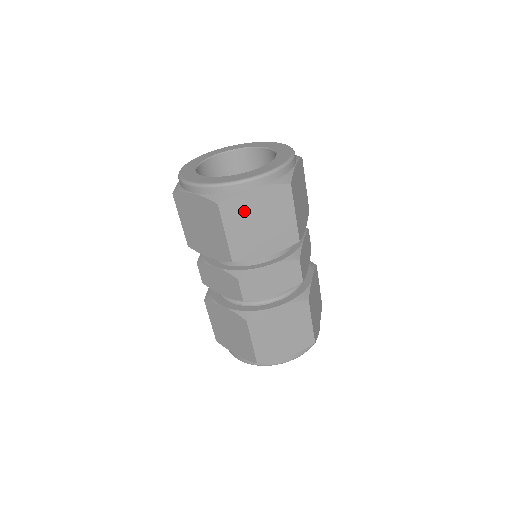
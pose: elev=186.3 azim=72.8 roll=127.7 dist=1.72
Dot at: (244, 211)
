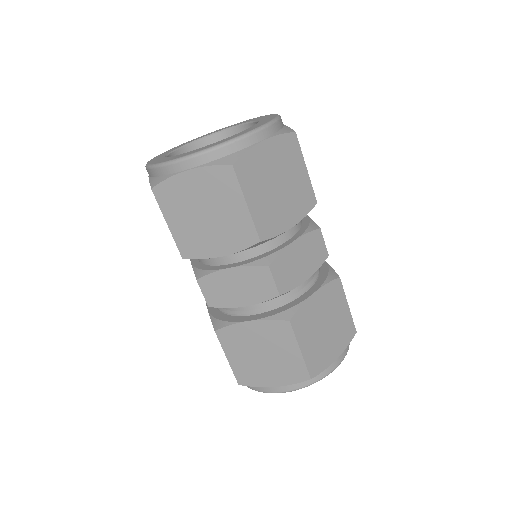
Dot at: (182, 198)
